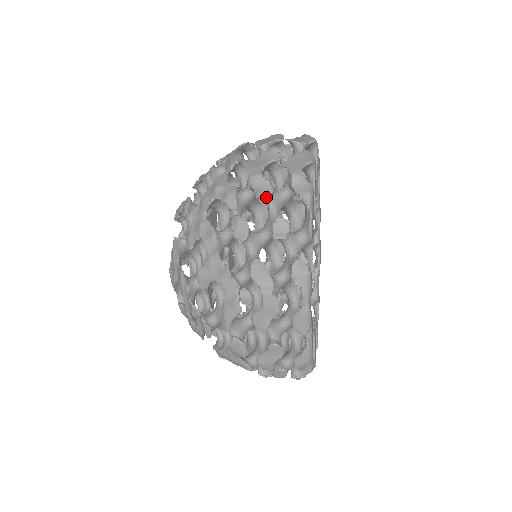
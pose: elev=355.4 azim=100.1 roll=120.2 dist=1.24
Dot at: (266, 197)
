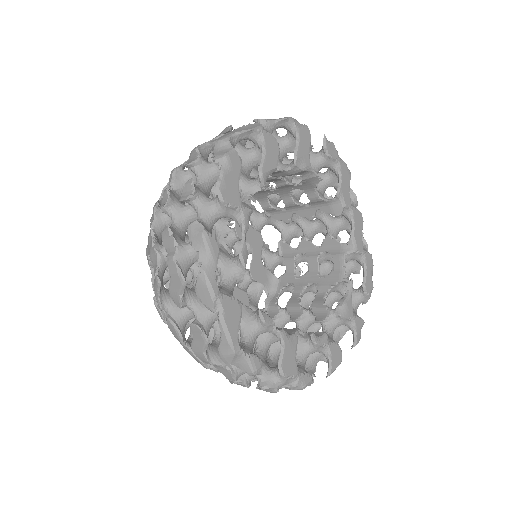
Dot at: (188, 165)
